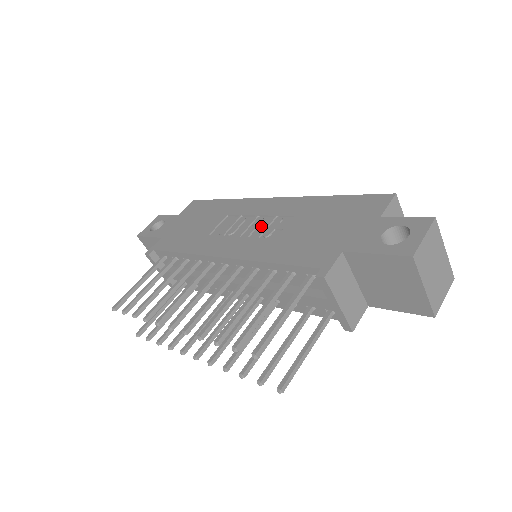
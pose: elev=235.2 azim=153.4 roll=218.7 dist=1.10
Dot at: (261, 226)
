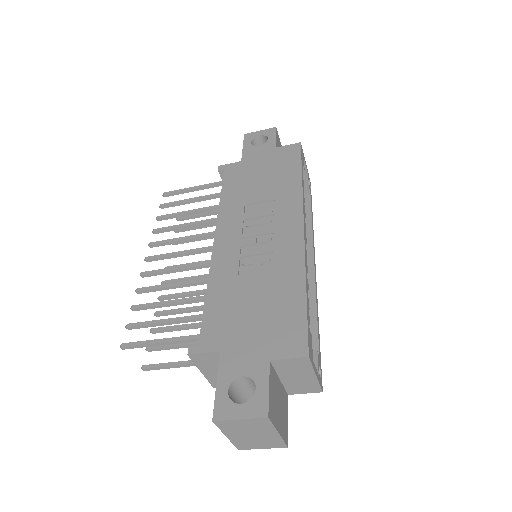
Dot at: (259, 247)
